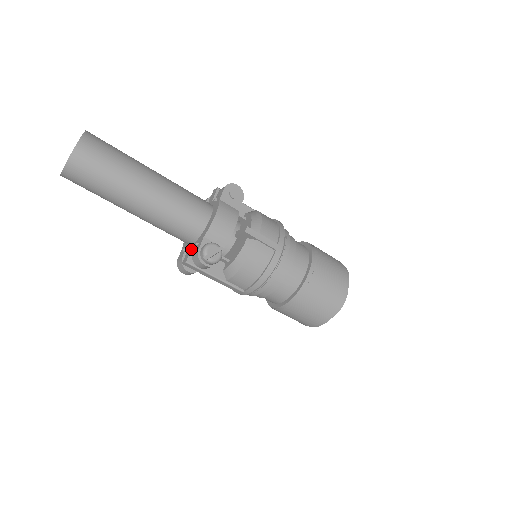
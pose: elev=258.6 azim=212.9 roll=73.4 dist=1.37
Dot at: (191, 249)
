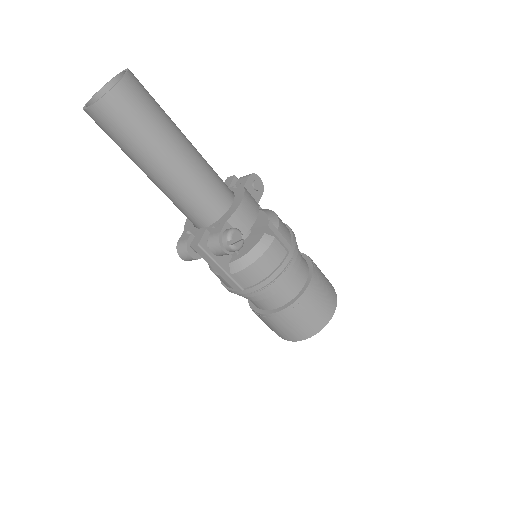
Dot at: (204, 232)
